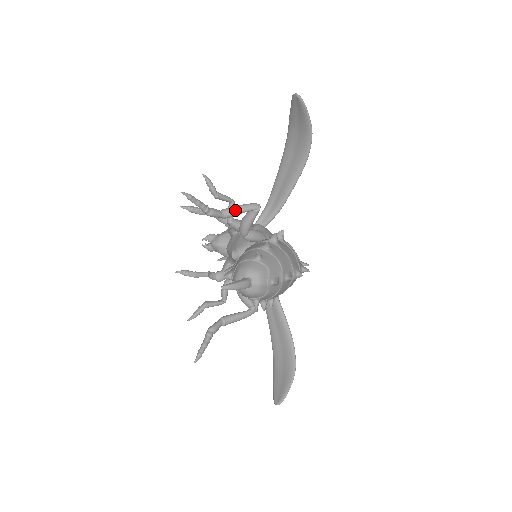
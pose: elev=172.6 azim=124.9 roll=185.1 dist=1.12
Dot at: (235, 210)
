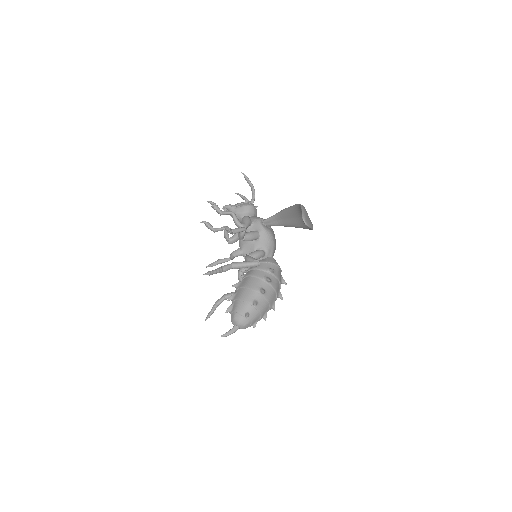
Dot at: (241, 267)
